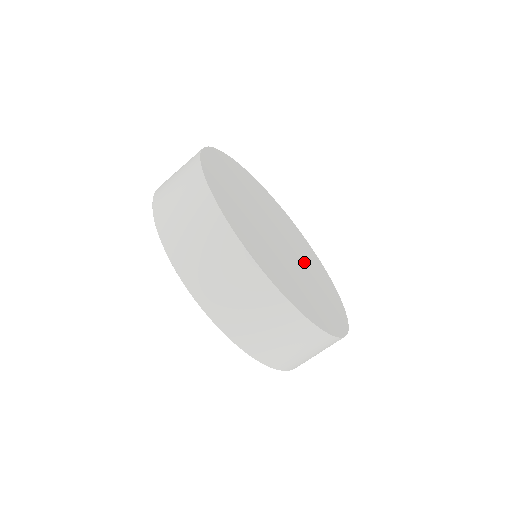
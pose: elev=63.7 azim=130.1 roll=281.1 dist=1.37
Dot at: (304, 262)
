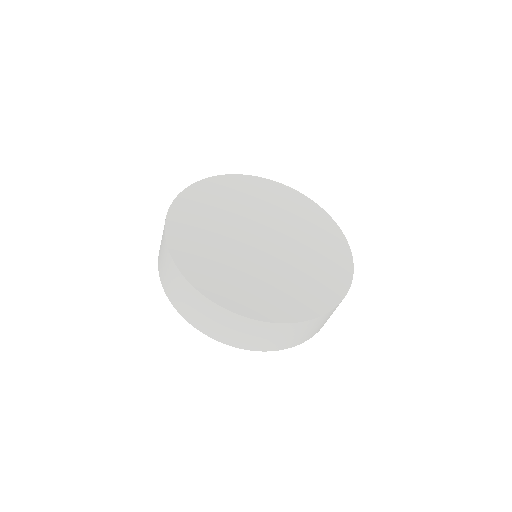
Dot at: (298, 249)
